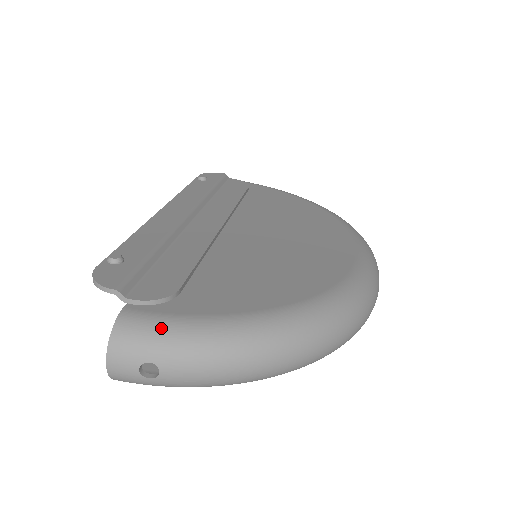
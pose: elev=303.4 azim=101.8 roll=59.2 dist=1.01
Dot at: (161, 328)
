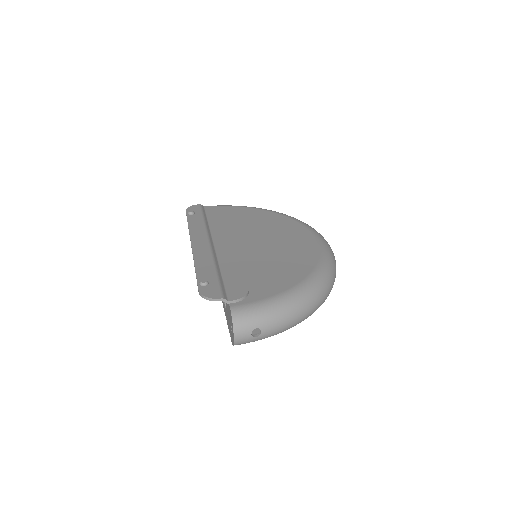
Dot at: (255, 310)
